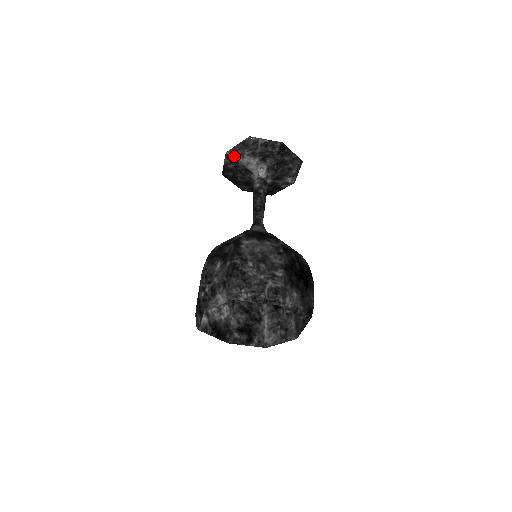
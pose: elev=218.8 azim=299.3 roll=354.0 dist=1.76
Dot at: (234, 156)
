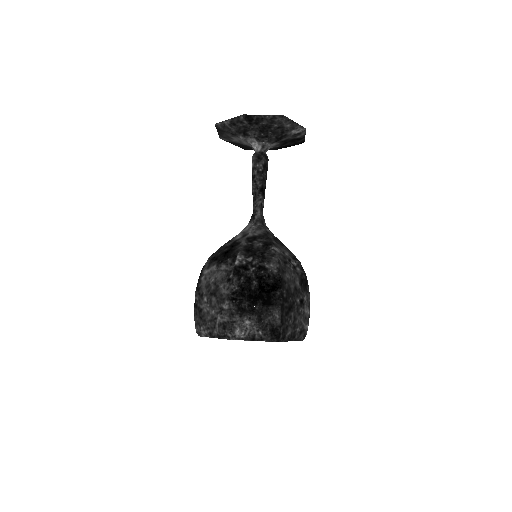
Dot at: (226, 139)
